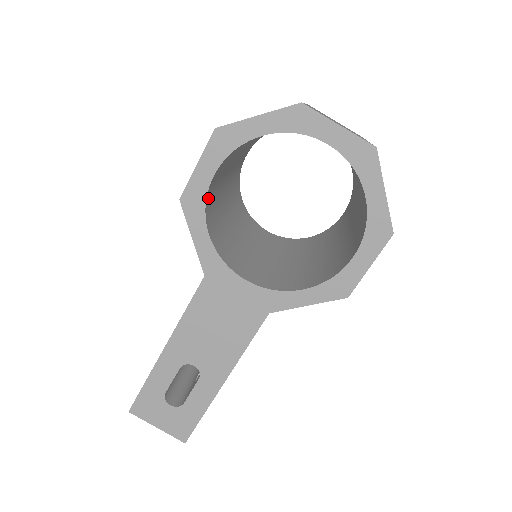
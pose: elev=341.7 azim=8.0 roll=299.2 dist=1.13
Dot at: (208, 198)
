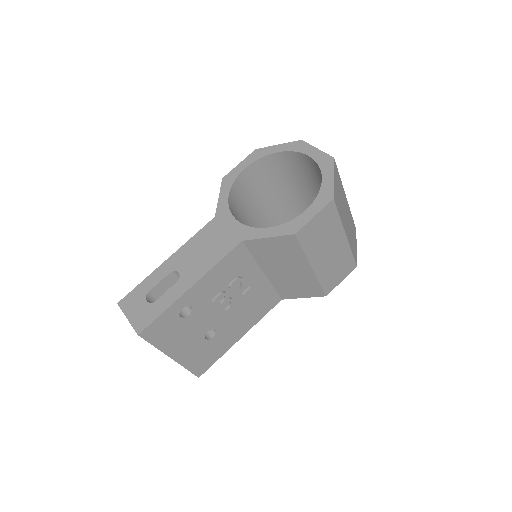
Dot at: (238, 182)
